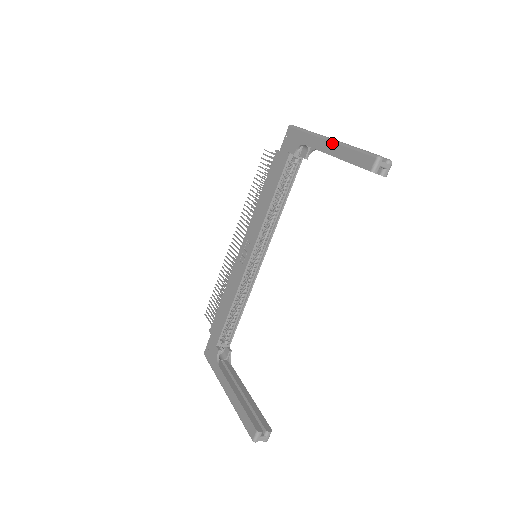
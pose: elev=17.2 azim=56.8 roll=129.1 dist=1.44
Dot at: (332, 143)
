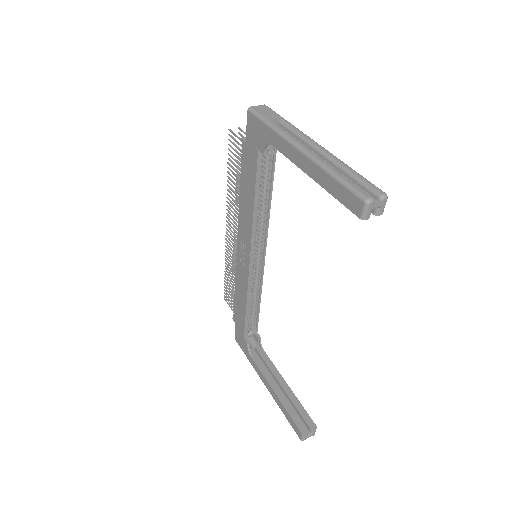
Dot at: (305, 158)
